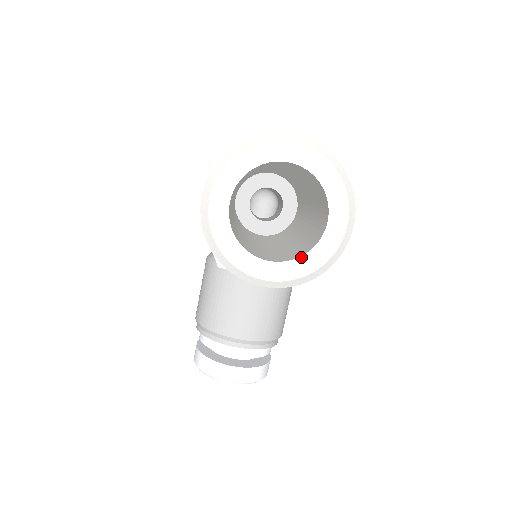
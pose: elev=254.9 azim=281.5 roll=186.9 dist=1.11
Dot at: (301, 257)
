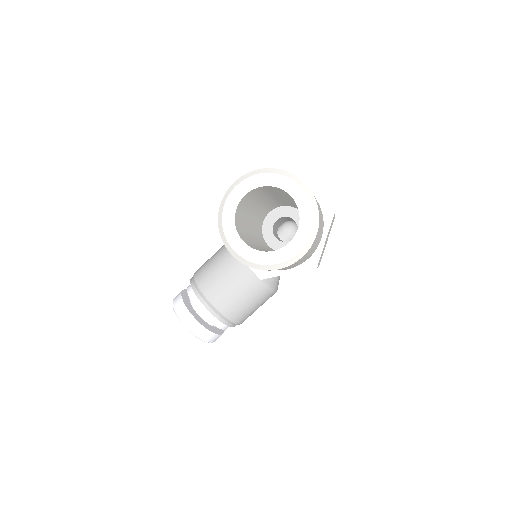
Dot at: (261, 252)
